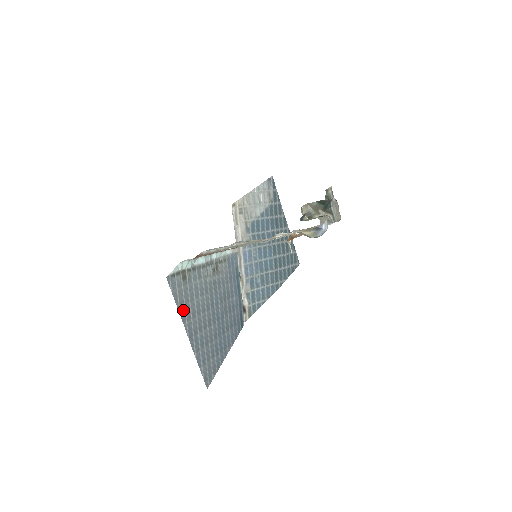
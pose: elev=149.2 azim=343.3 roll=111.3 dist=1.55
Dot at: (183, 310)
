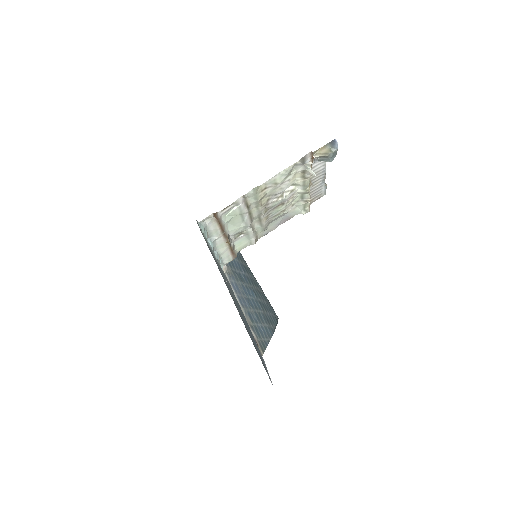
Dot at: occluded
